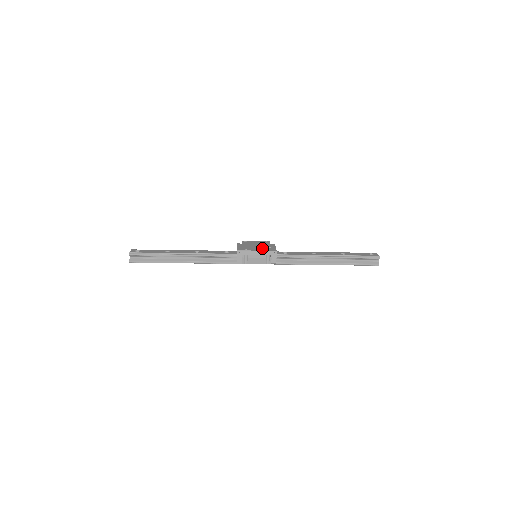
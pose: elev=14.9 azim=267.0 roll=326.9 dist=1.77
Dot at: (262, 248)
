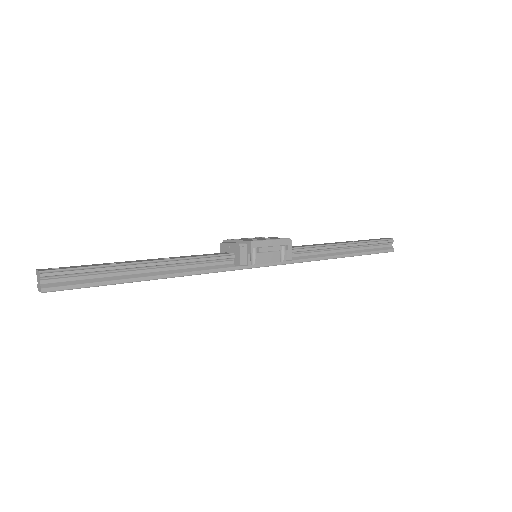
Dot at: (270, 238)
